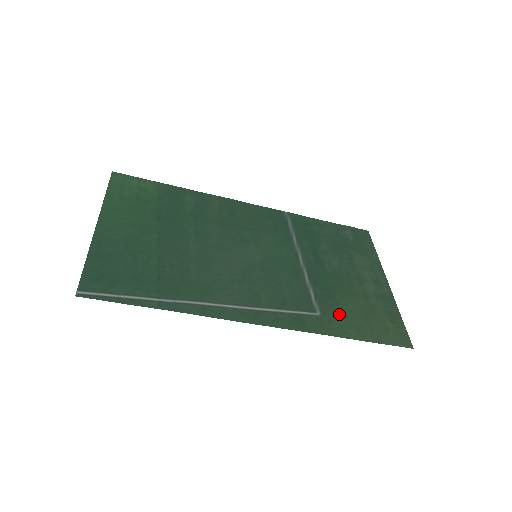
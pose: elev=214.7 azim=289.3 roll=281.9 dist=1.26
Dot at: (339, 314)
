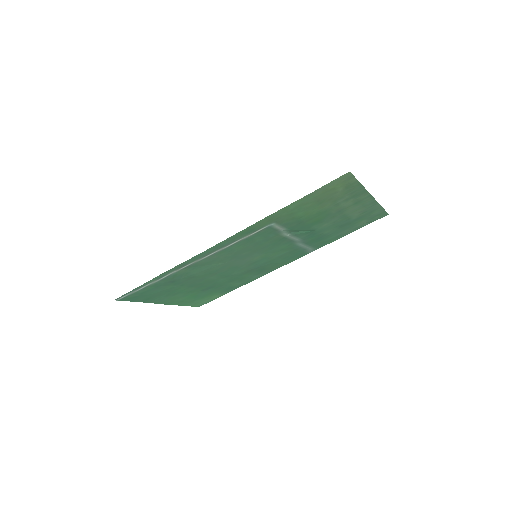
Dot at: (293, 215)
